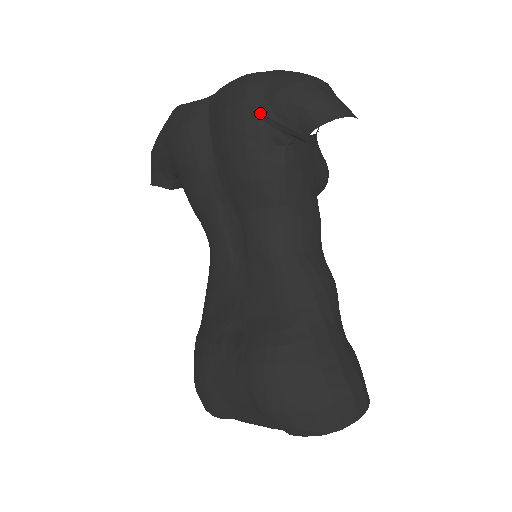
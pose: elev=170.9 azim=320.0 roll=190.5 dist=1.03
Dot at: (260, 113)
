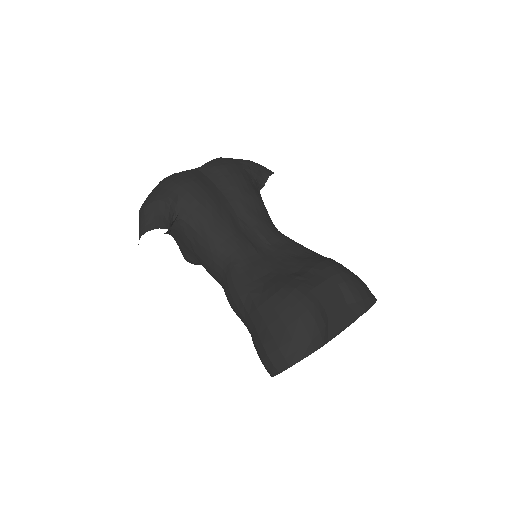
Dot at: (244, 167)
